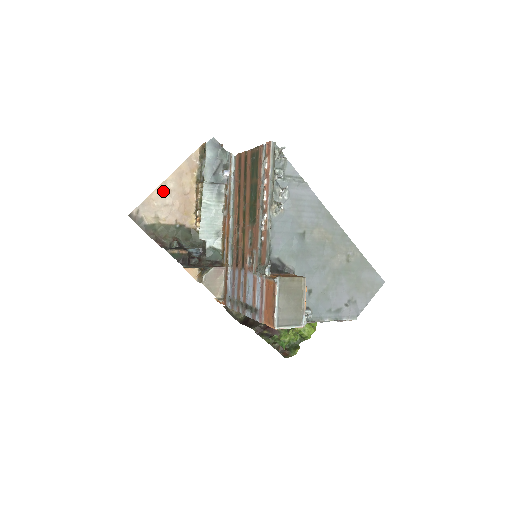
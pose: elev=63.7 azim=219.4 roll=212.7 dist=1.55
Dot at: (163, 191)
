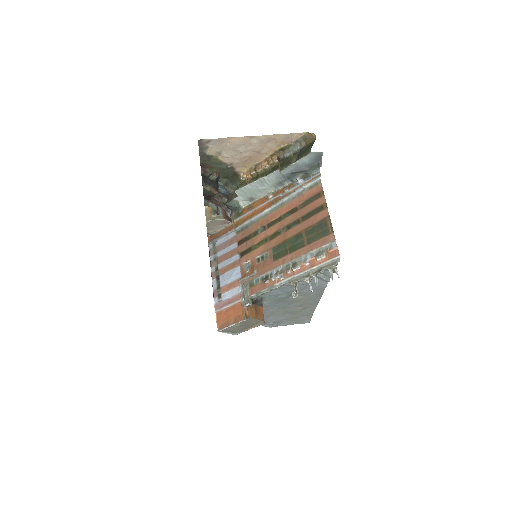
Dot at: (244, 141)
